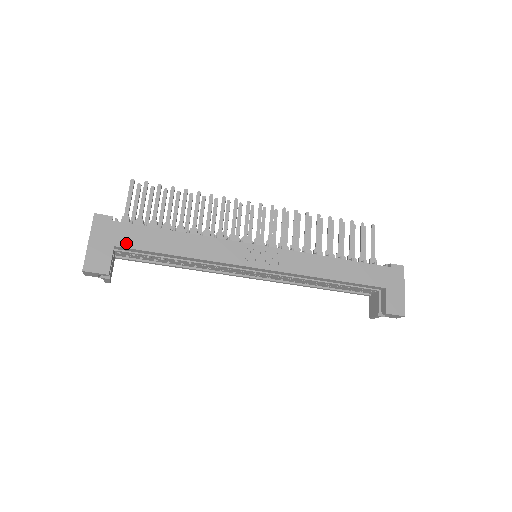
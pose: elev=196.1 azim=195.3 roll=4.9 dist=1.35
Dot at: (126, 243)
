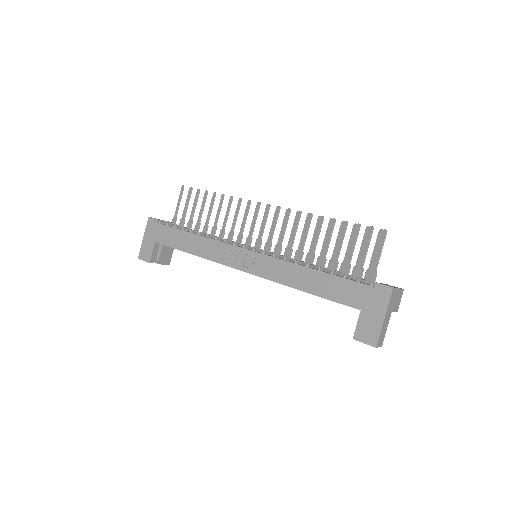
Dot at: (161, 240)
